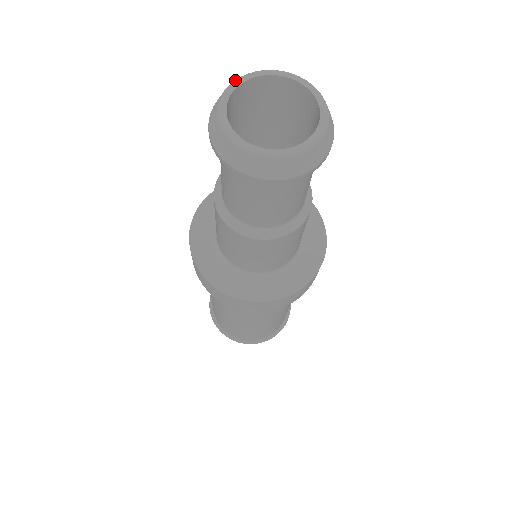
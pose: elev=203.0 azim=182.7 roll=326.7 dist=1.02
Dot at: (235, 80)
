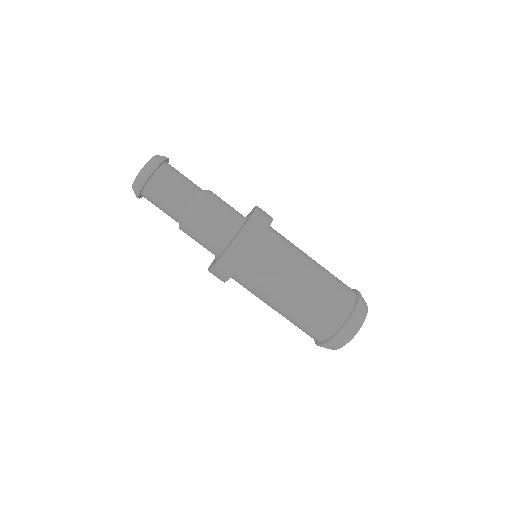
Dot at: occluded
